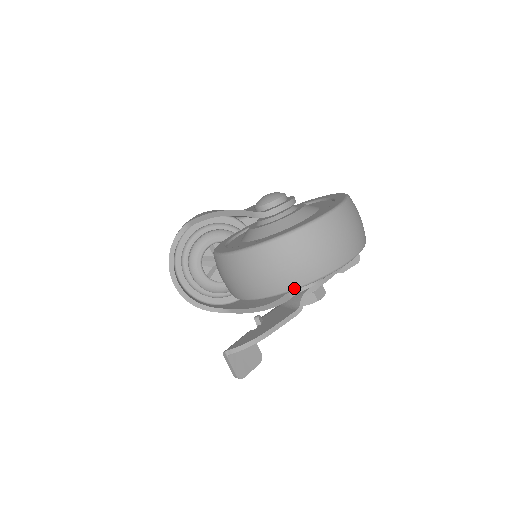
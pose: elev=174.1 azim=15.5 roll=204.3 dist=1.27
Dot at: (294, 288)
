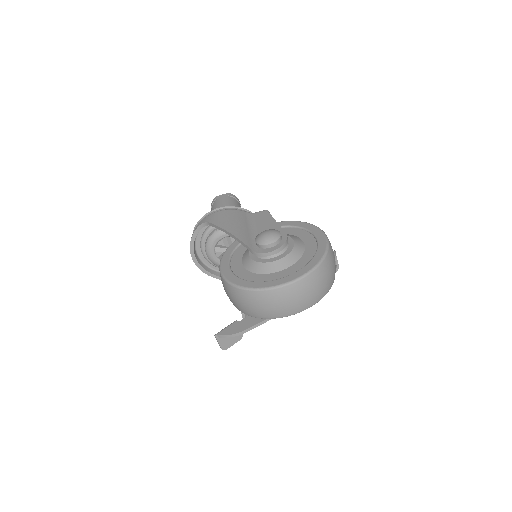
Dot at: (266, 318)
